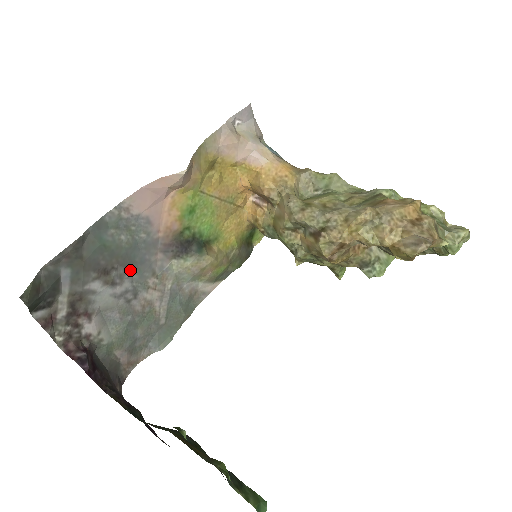
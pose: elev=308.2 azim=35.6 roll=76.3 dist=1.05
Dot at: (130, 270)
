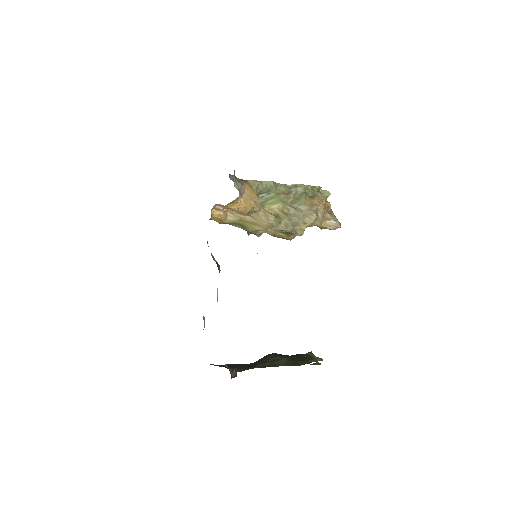
Dot at: occluded
